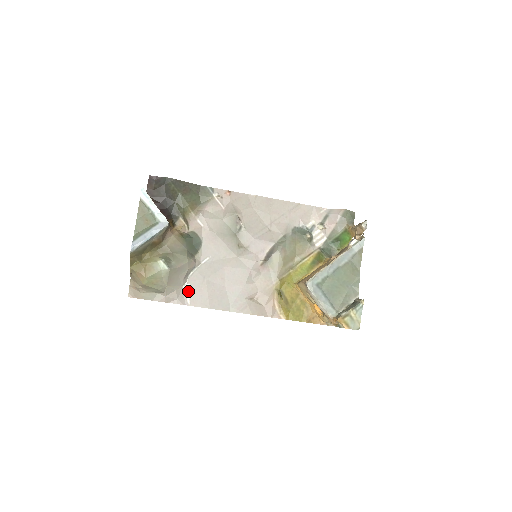
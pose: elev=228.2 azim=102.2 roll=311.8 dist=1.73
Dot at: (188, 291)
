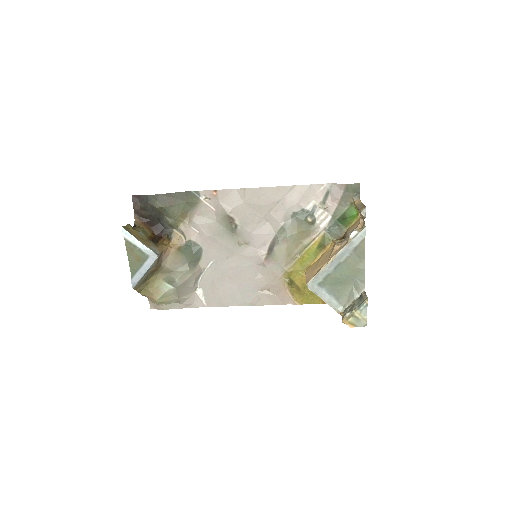
Dot at: (202, 295)
